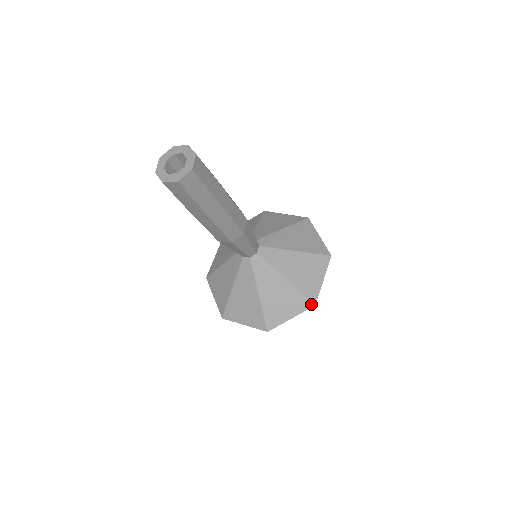
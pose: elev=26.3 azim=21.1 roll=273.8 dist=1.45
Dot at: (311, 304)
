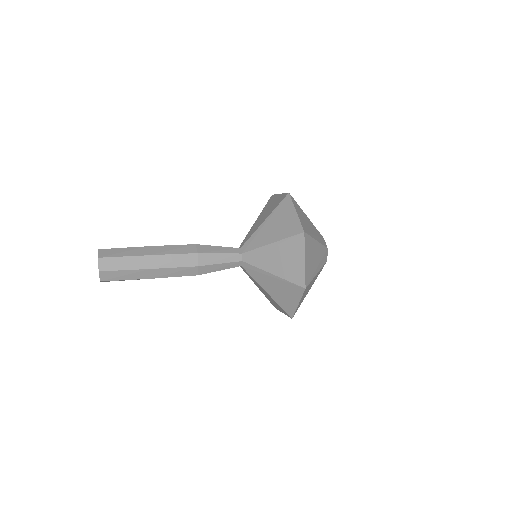
Dot at: (302, 288)
